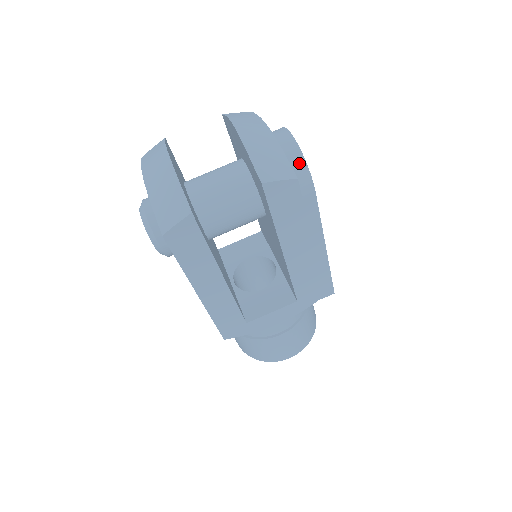
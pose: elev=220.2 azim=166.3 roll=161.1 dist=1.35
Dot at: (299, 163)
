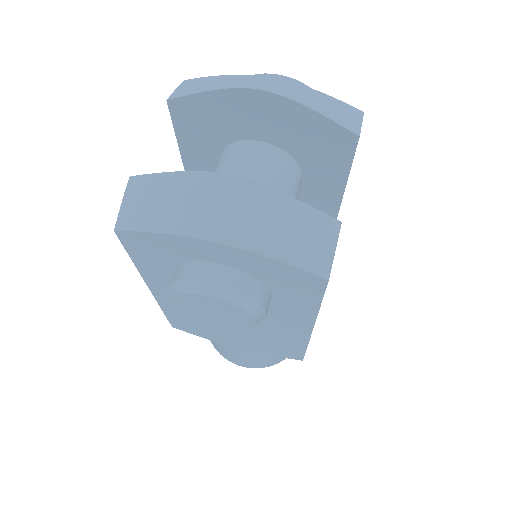
Dot at: occluded
